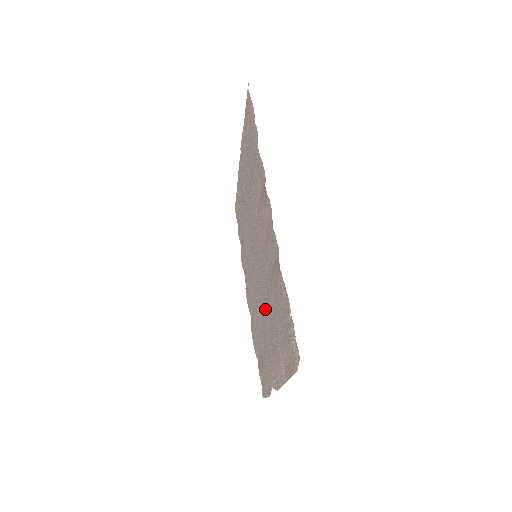
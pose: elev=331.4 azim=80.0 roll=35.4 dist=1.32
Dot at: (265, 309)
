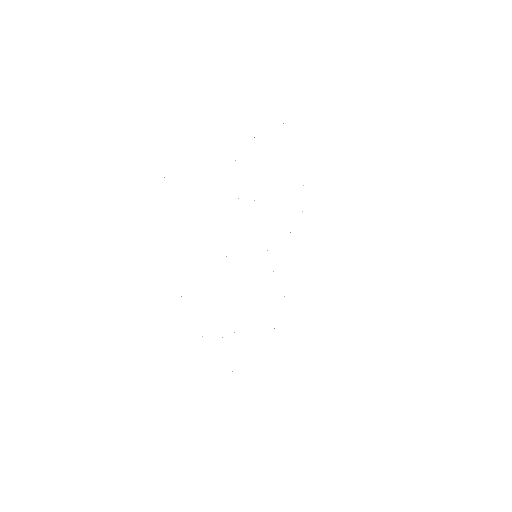
Dot at: occluded
